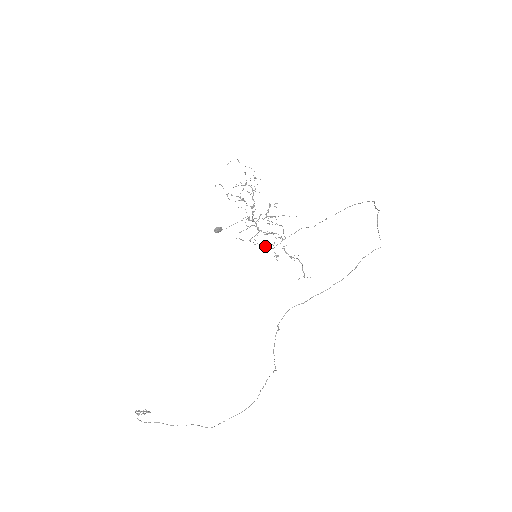
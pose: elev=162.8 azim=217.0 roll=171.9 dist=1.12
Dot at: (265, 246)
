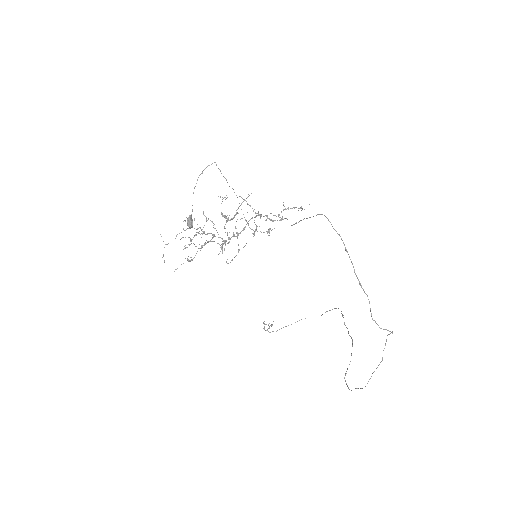
Dot at: occluded
